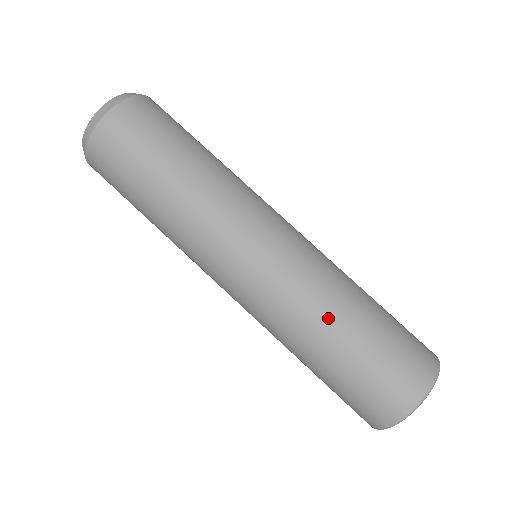
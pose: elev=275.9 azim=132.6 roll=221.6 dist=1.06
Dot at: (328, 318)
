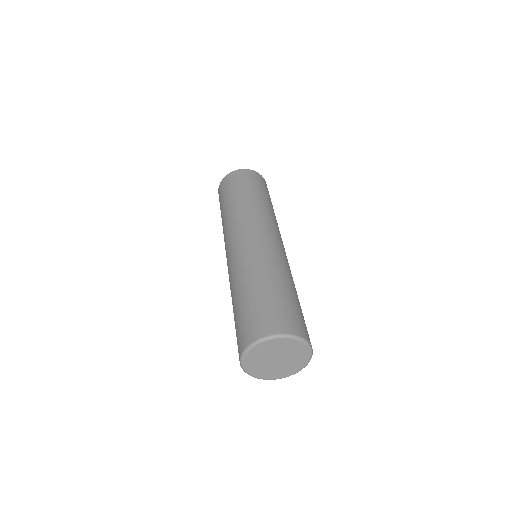
Dot at: (270, 272)
